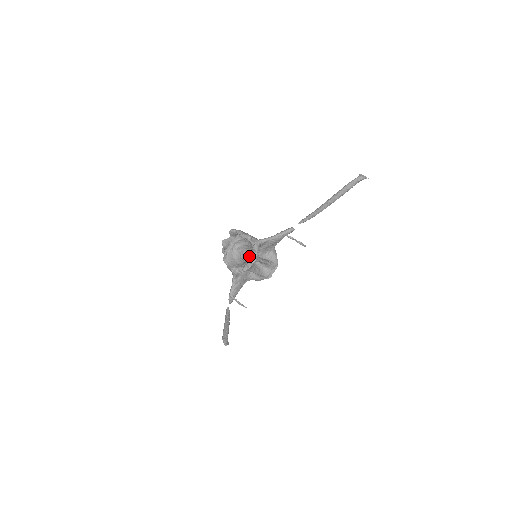
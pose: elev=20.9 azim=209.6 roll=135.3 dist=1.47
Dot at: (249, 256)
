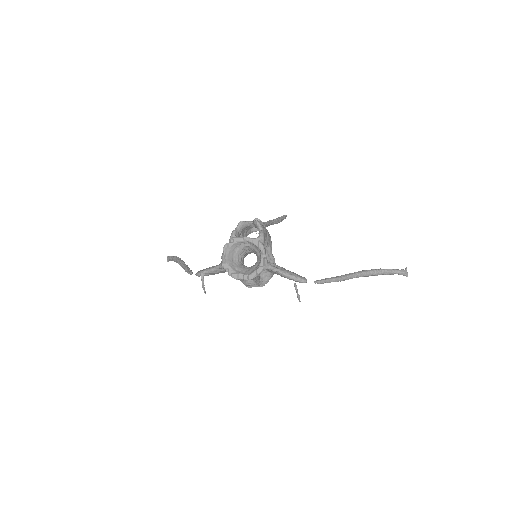
Dot at: (250, 253)
